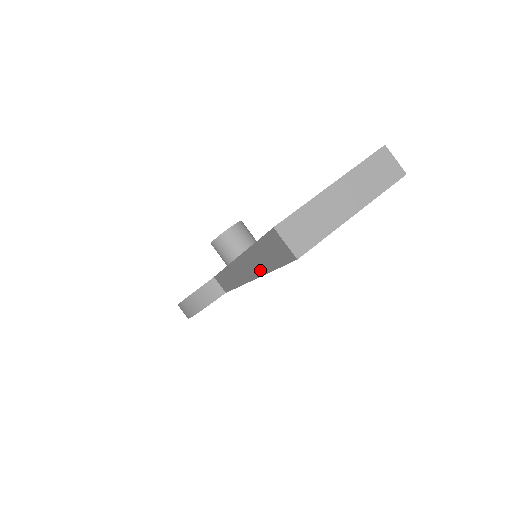
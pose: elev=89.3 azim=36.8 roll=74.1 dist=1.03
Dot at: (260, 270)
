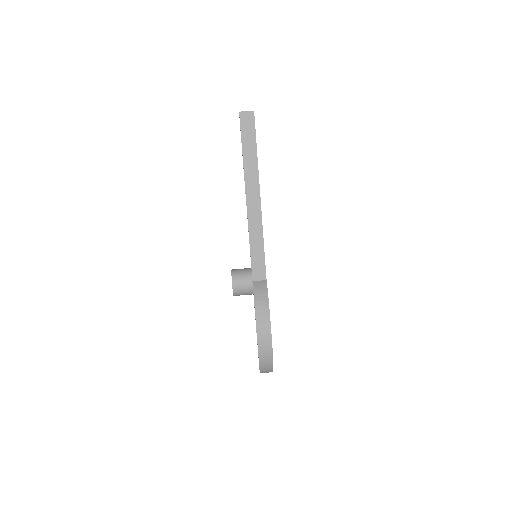
Dot at: (255, 165)
